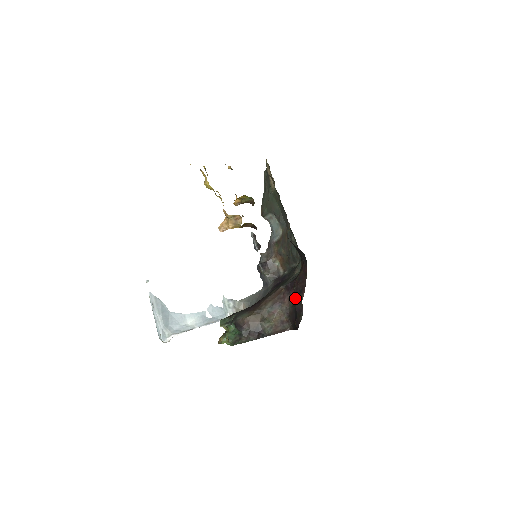
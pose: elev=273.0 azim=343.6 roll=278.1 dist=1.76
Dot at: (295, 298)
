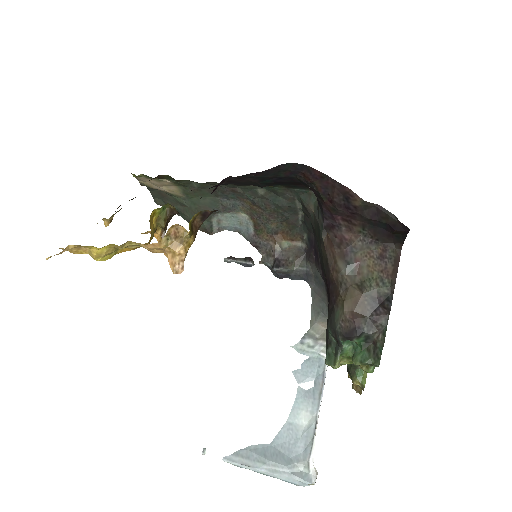
Dot at: (352, 215)
